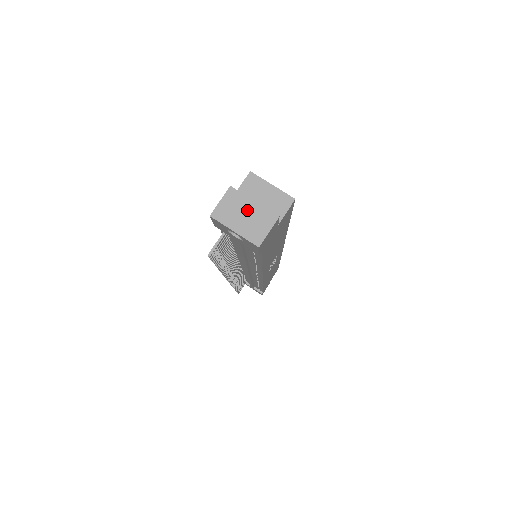
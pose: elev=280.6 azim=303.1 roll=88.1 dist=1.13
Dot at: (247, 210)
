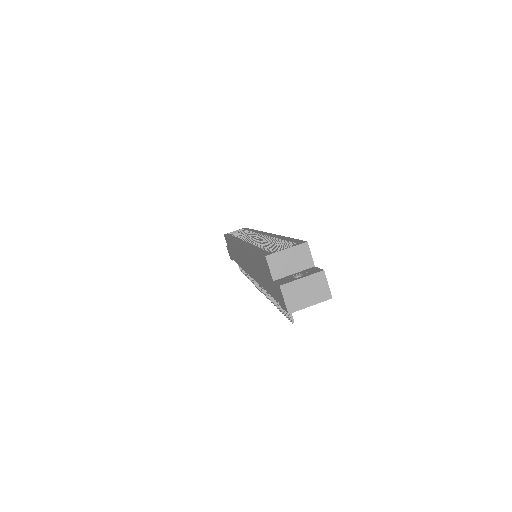
Dot at: (304, 287)
